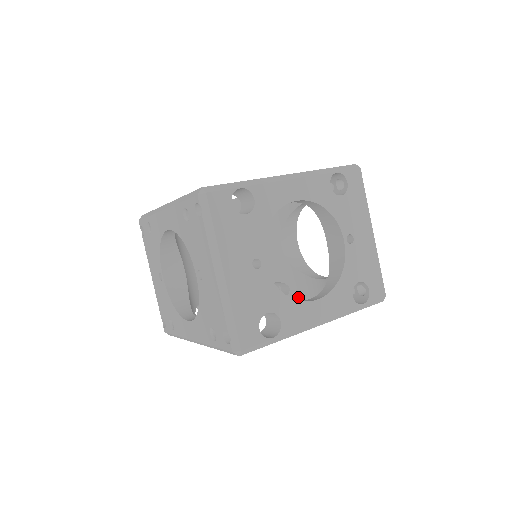
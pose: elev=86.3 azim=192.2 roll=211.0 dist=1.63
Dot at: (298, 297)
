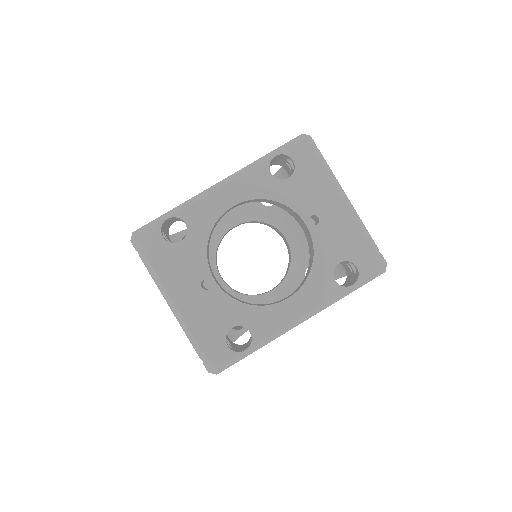
Dot at: (335, 275)
